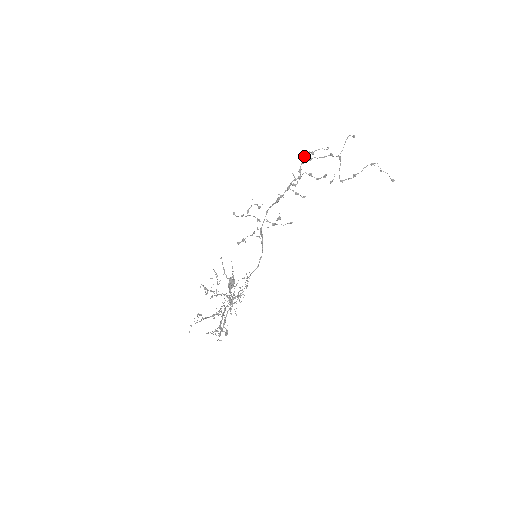
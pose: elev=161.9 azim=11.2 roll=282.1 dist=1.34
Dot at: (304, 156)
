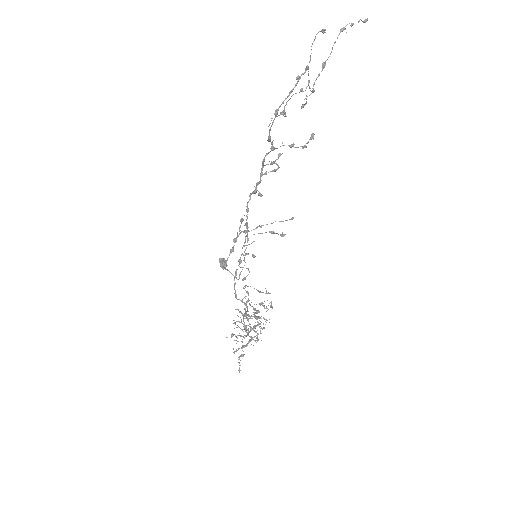
Dot at: occluded
